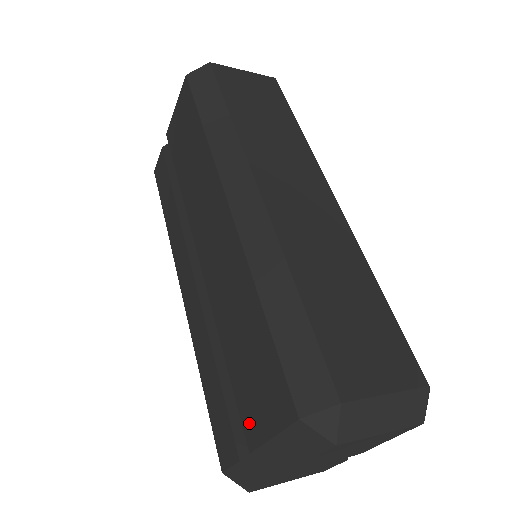
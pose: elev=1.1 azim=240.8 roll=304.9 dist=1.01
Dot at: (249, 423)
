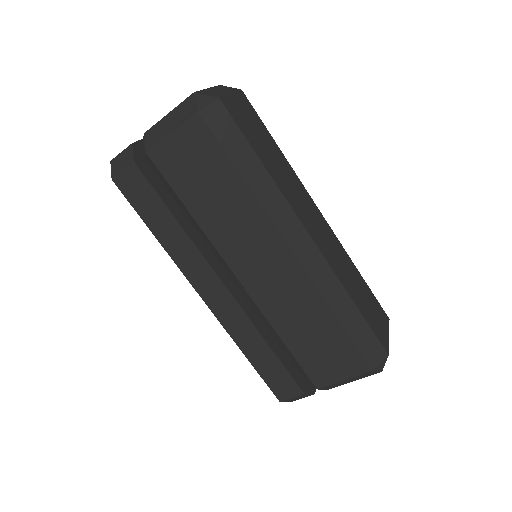
Dot at: (318, 376)
